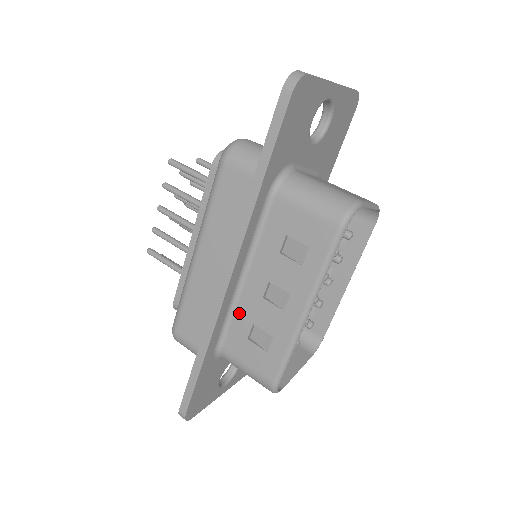
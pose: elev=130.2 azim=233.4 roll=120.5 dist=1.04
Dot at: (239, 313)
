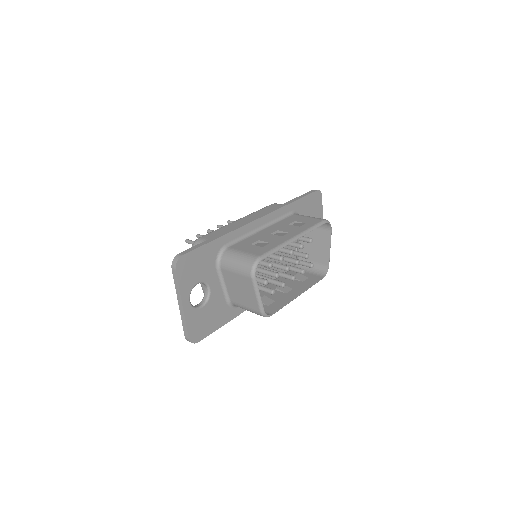
Dot at: (251, 238)
